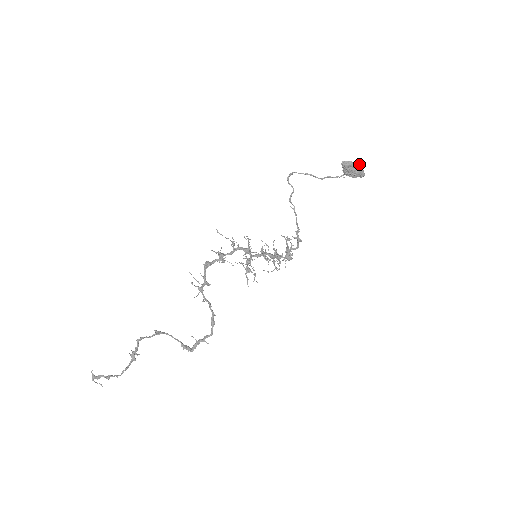
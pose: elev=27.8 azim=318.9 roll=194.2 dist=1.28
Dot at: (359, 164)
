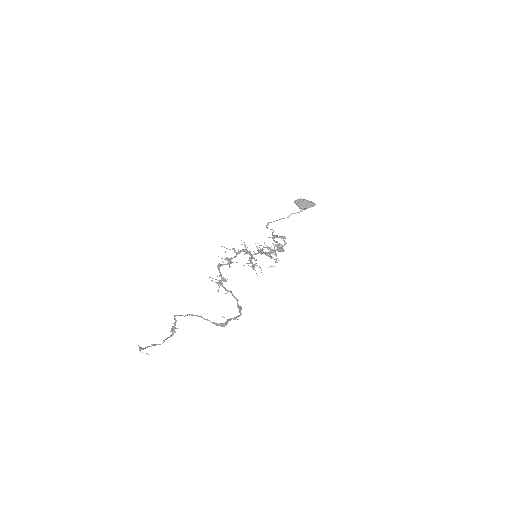
Dot at: (307, 200)
